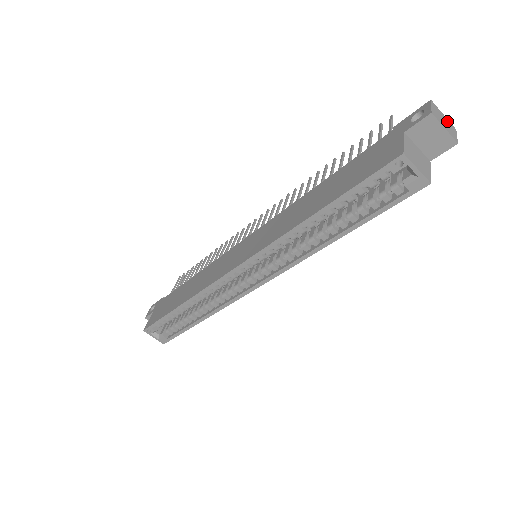
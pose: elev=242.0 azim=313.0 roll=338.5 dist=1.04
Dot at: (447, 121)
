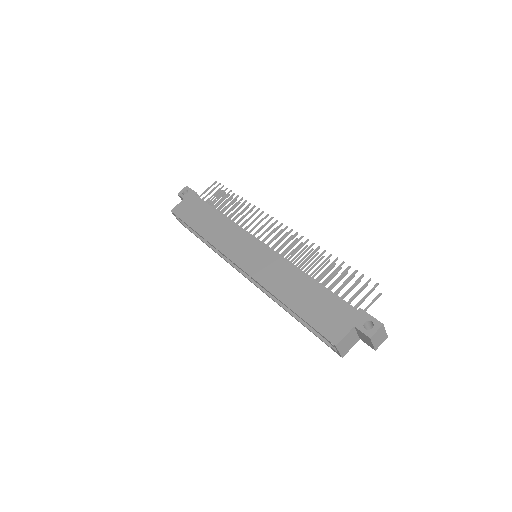
Dot at: (384, 335)
